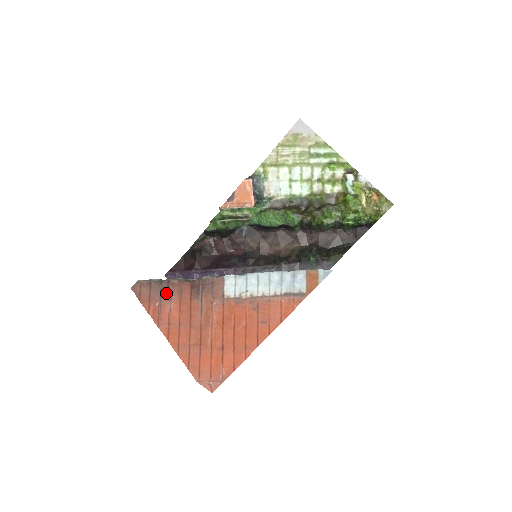
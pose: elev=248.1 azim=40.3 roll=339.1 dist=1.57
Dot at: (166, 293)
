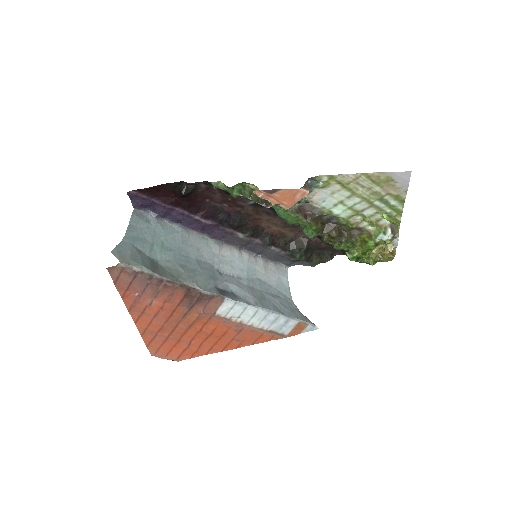
Dot at: (153, 290)
